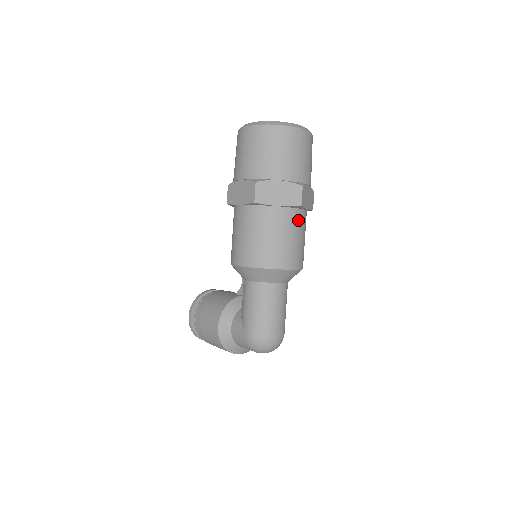
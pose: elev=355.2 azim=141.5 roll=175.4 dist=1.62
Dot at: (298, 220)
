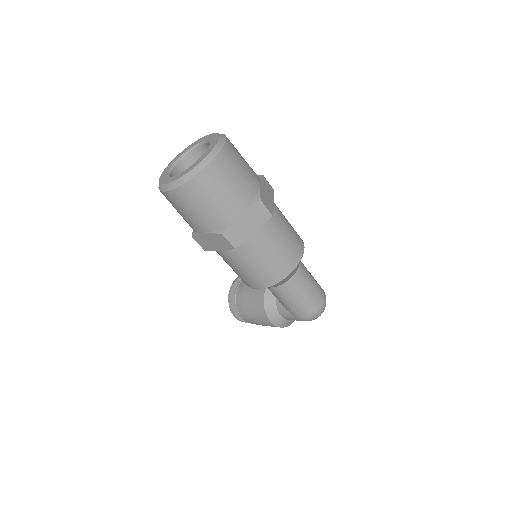
Dot at: (276, 222)
